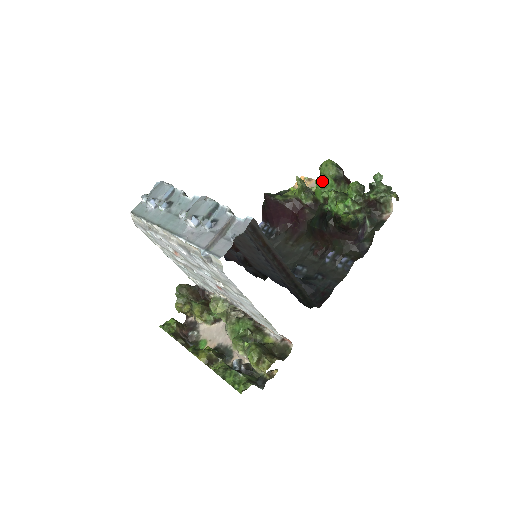
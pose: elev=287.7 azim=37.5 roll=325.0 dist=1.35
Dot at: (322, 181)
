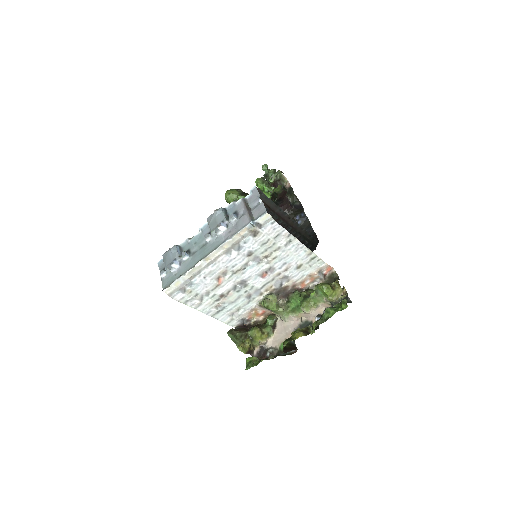
Dot at: occluded
